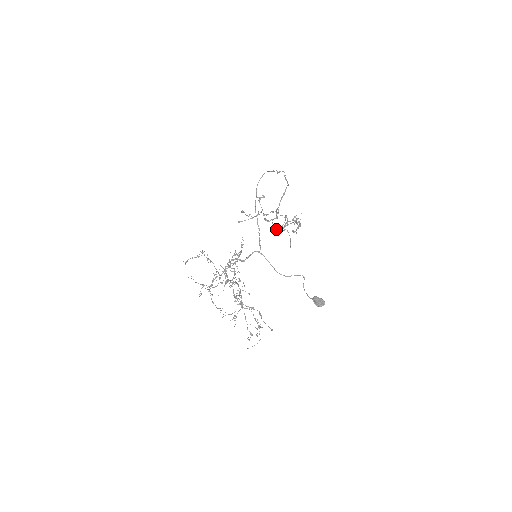
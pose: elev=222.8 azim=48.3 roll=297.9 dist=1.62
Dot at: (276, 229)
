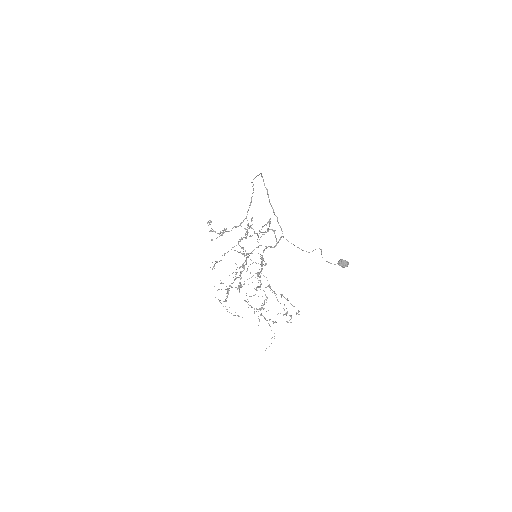
Dot at: occluded
